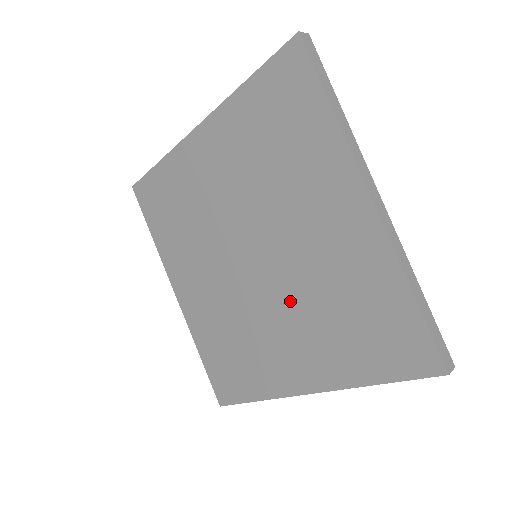
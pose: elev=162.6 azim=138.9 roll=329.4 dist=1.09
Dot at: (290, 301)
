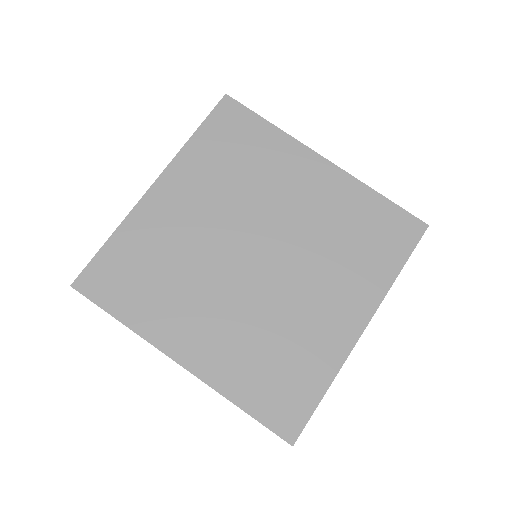
Dot at: (308, 263)
